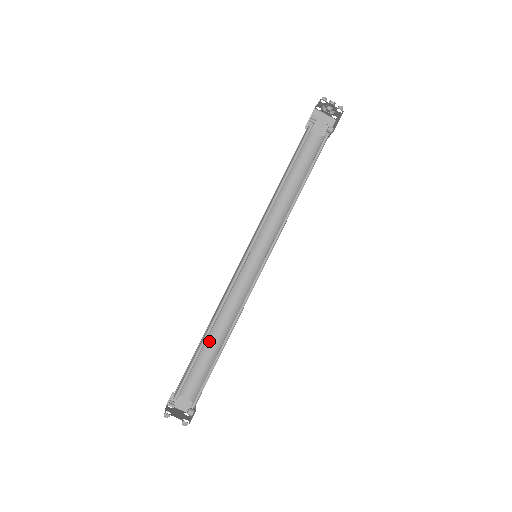
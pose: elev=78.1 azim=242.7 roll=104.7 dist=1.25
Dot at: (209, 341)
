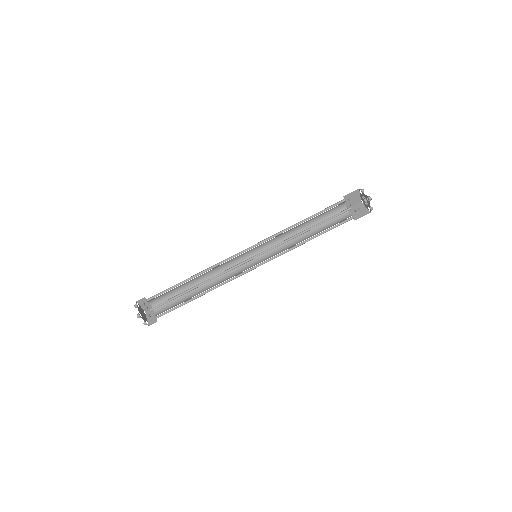
Dot at: (194, 291)
